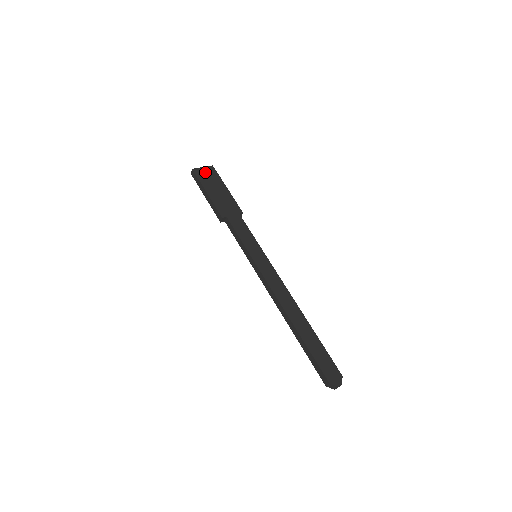
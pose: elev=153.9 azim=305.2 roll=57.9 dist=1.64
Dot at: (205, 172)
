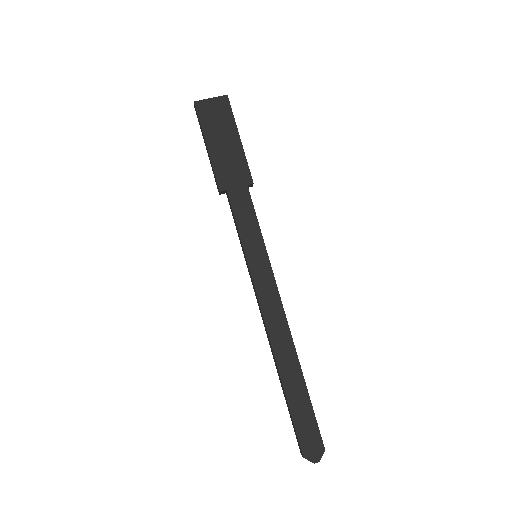
Dot at: (212, 108)
